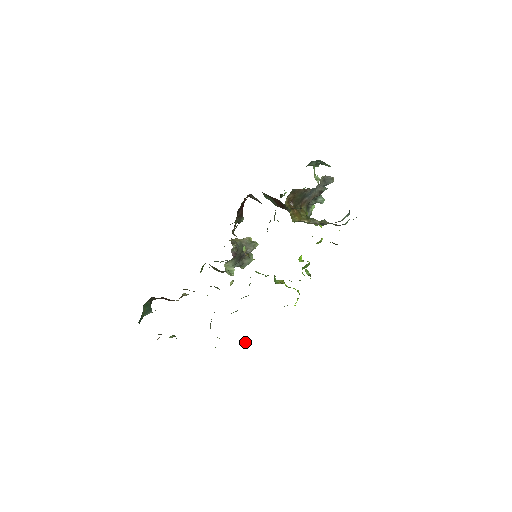
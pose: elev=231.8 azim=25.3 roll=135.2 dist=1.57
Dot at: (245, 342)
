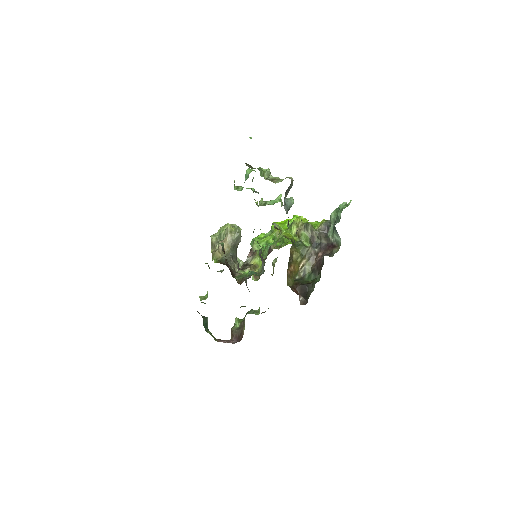
Dot at: (273, 267)
